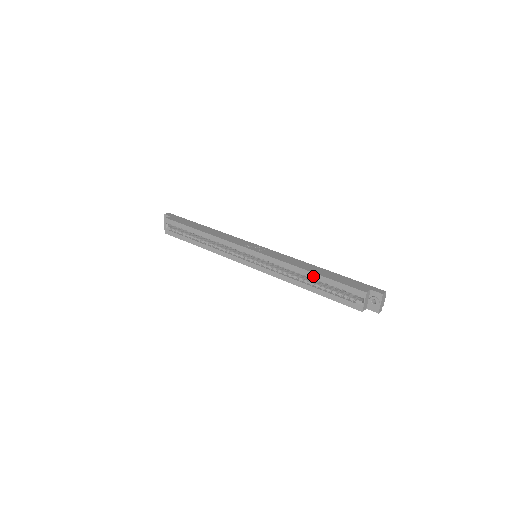
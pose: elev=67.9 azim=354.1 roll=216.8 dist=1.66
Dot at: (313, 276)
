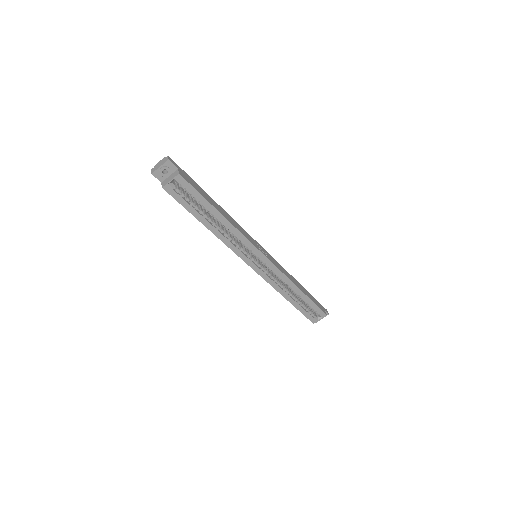
Dot at: (301, 294)
